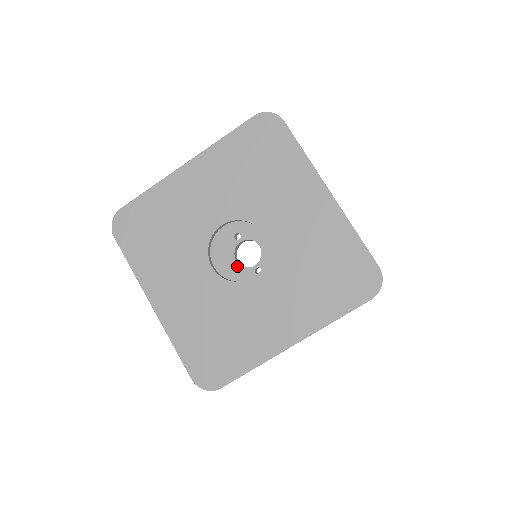
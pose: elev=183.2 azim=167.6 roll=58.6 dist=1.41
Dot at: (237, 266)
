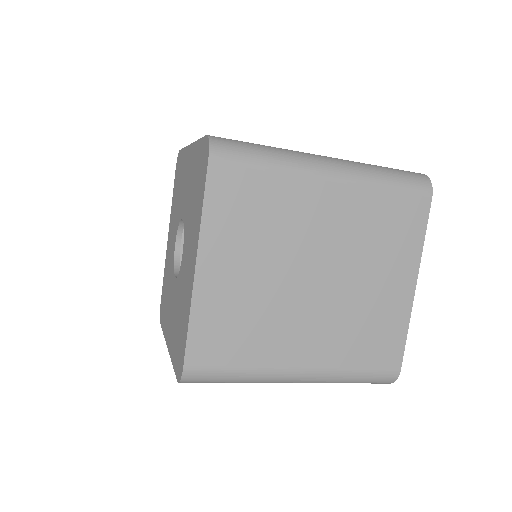
Dot at: occluded
